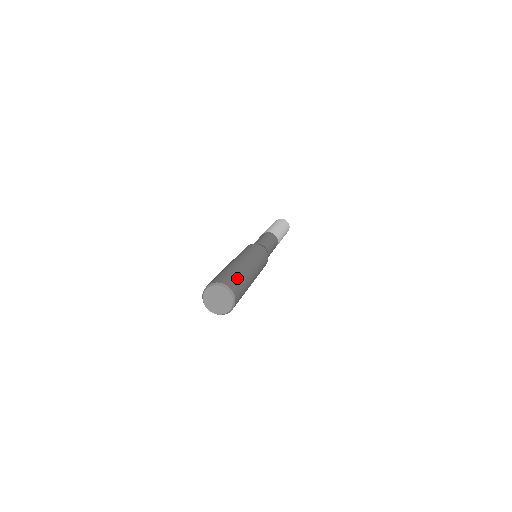
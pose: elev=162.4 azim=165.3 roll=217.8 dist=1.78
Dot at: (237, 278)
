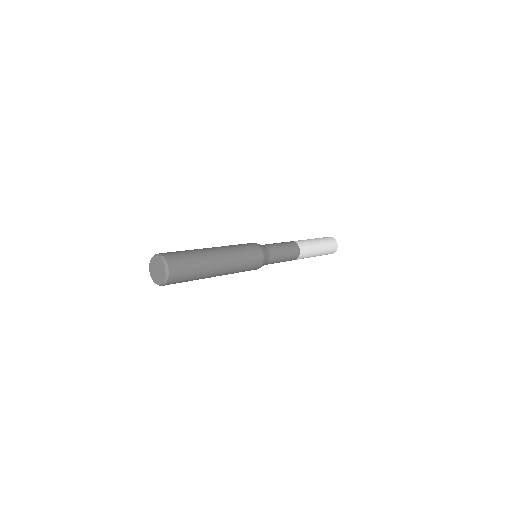
Dot at: (183, 253)
